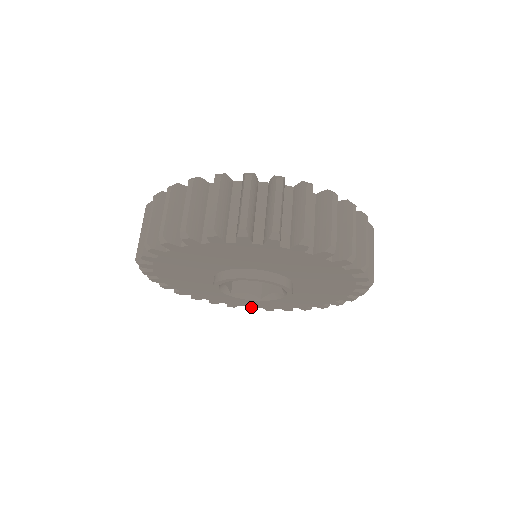
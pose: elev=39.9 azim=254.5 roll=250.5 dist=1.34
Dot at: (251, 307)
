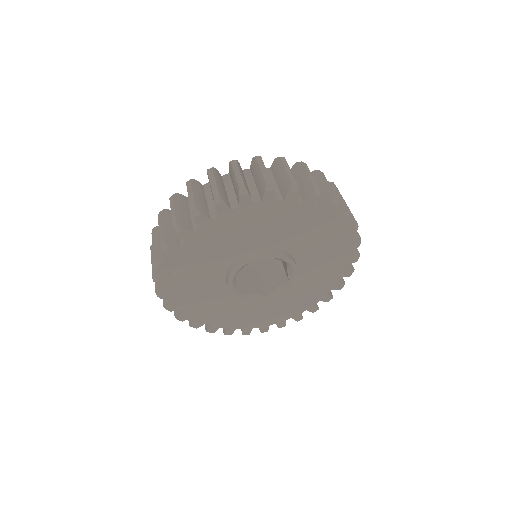
Dot at: (247, 329)
